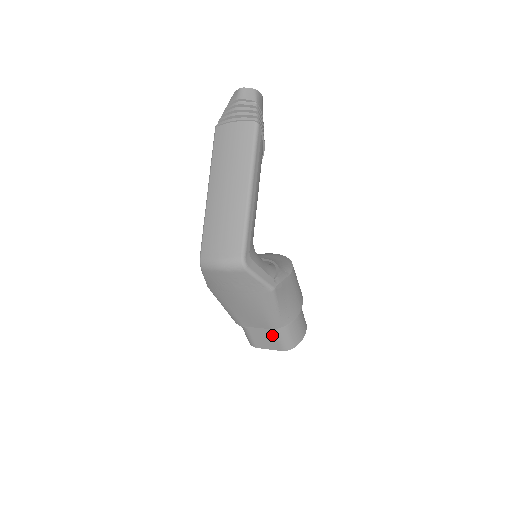
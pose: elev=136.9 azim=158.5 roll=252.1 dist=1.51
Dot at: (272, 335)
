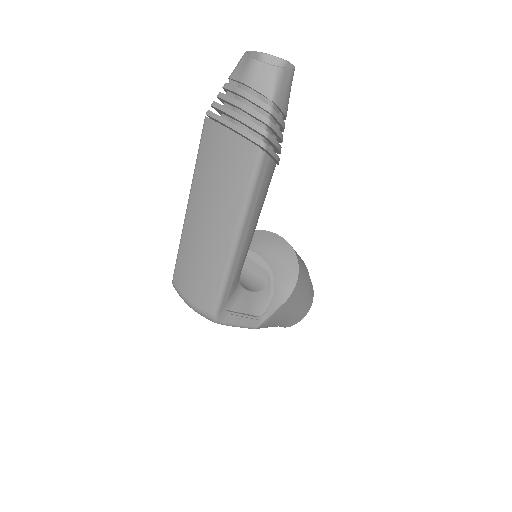
Dot at: occluded
